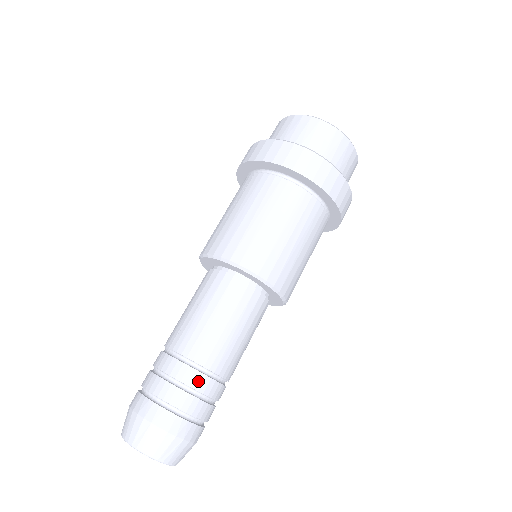
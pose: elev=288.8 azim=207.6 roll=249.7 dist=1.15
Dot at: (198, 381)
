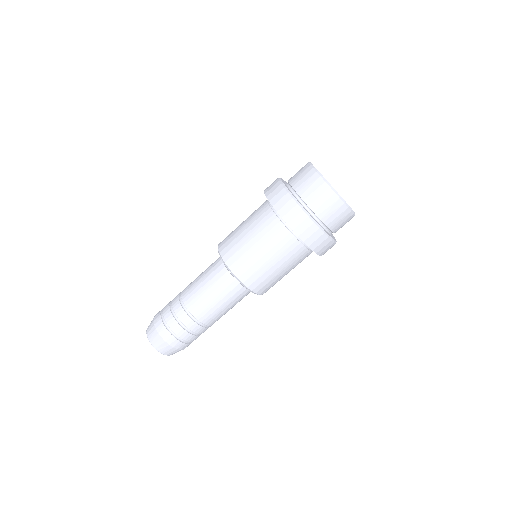
Dot at: (185, 319)
